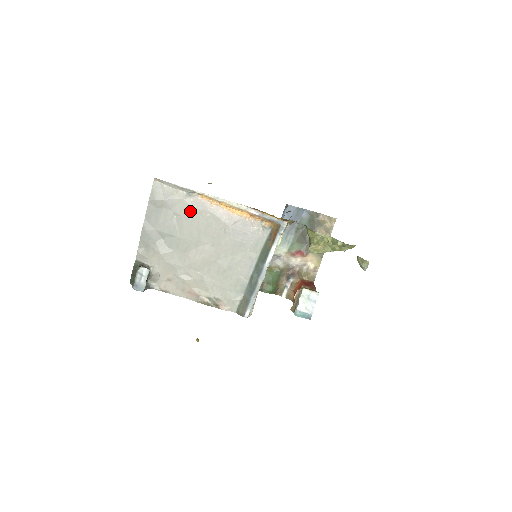
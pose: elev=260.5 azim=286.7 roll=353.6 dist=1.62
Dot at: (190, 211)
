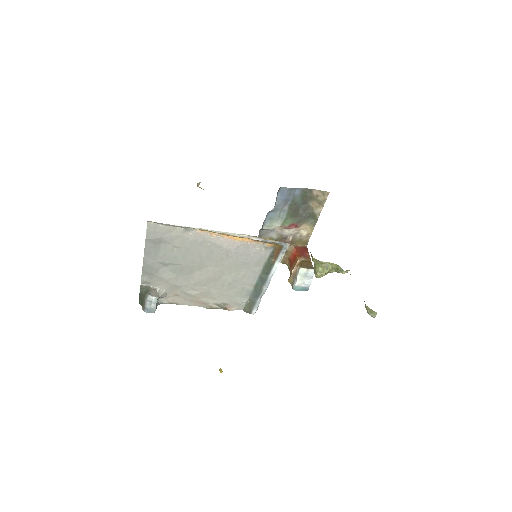
Dot at: (190, 243)
